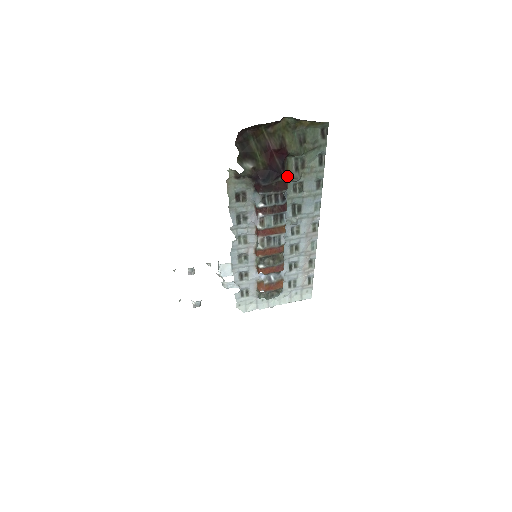
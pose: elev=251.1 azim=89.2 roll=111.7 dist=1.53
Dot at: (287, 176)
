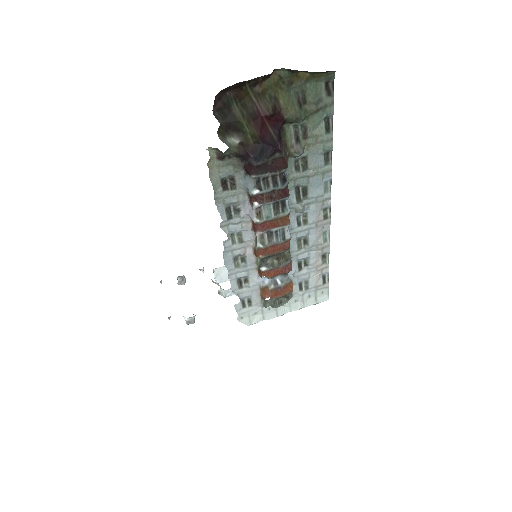
Dot at: (286, 150)
